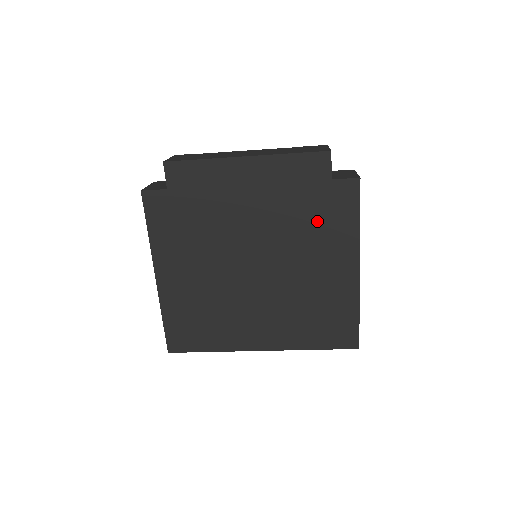
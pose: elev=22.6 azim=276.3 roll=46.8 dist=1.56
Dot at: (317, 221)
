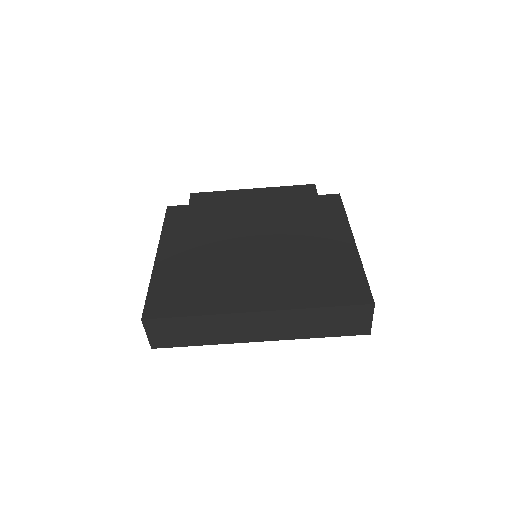
Dot at: (310, 215)
